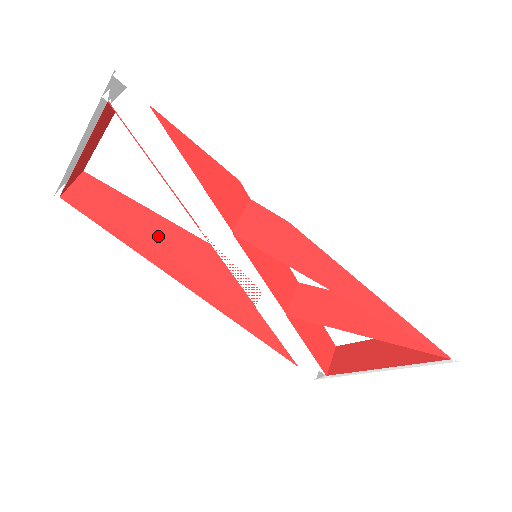
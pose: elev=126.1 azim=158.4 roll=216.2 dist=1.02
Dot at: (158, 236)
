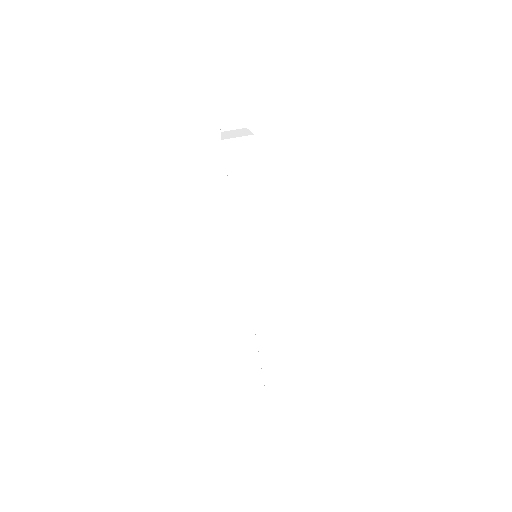
Dot at: occluded
